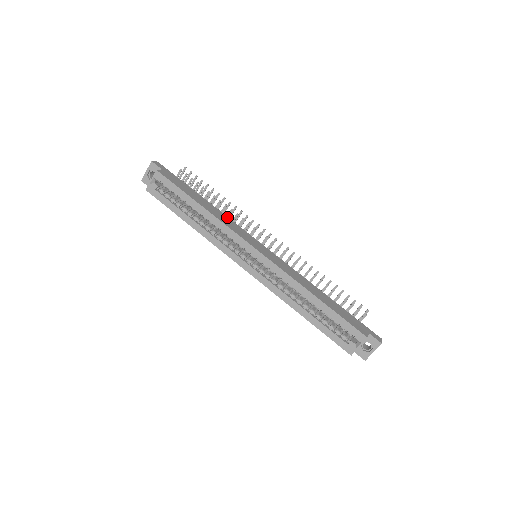
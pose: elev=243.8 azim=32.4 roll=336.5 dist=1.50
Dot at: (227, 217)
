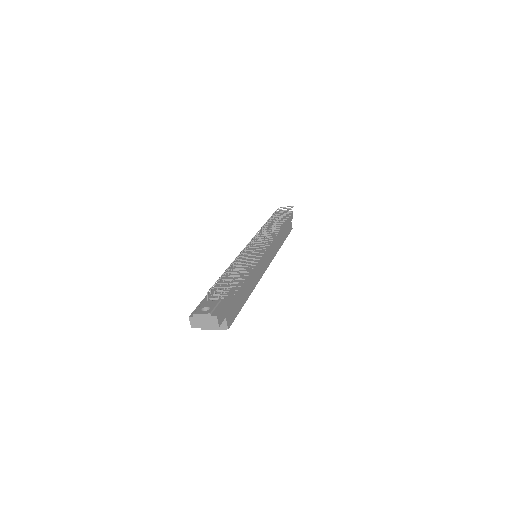
Dot at: occluded
